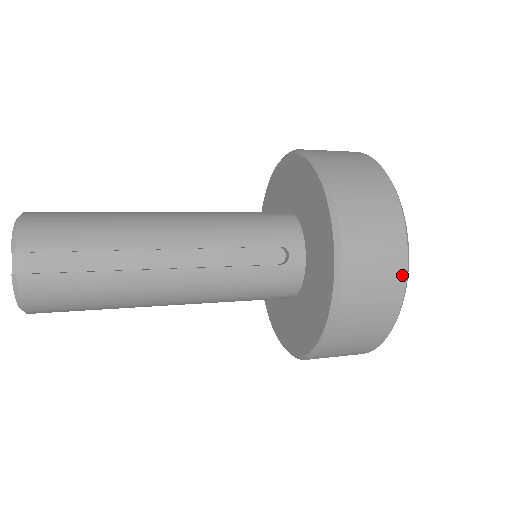
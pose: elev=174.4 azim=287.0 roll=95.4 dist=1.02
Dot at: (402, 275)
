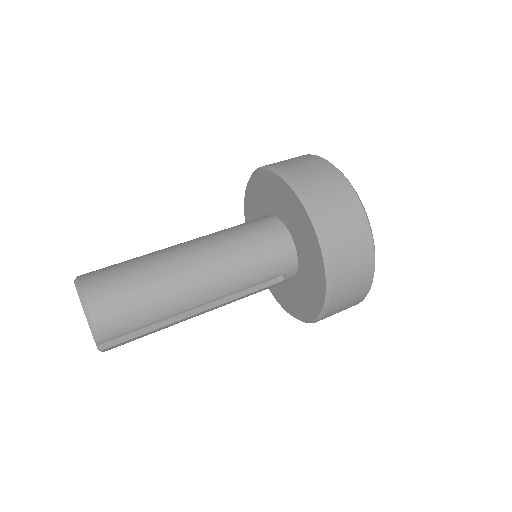
Dot at: (361, 300)
